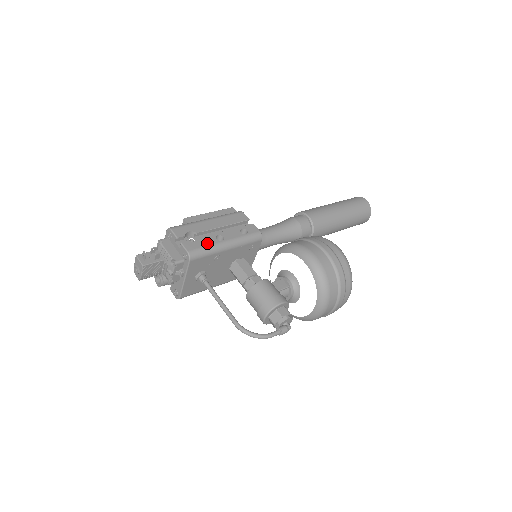
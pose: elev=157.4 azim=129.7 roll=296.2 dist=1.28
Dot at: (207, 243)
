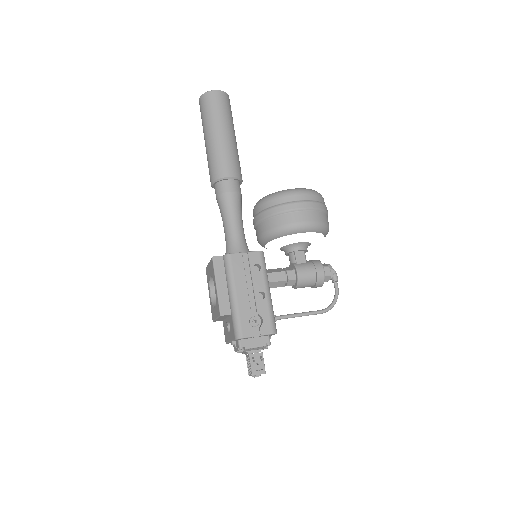
Dot at: (266, 311)
